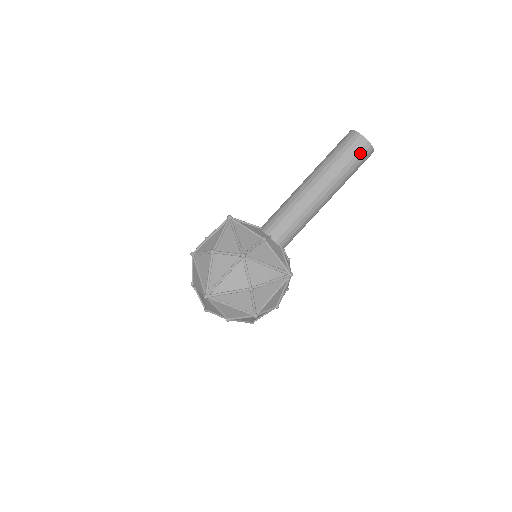
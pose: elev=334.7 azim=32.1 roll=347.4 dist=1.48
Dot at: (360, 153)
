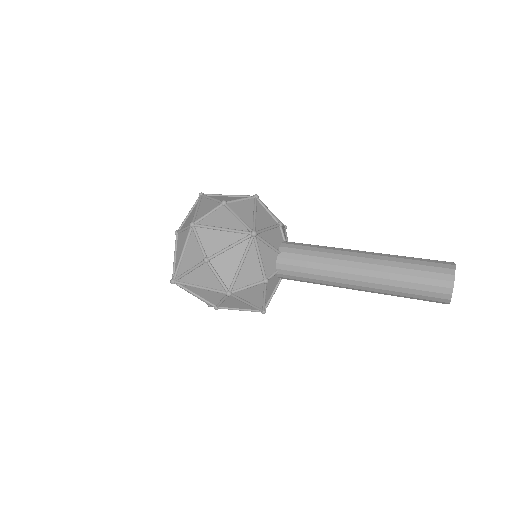
Dot at: (430, 300)
